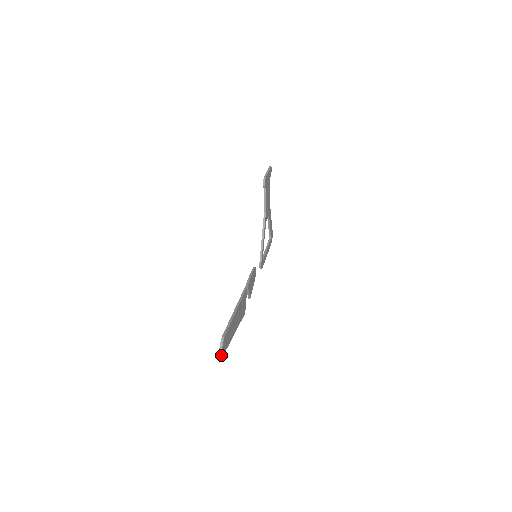
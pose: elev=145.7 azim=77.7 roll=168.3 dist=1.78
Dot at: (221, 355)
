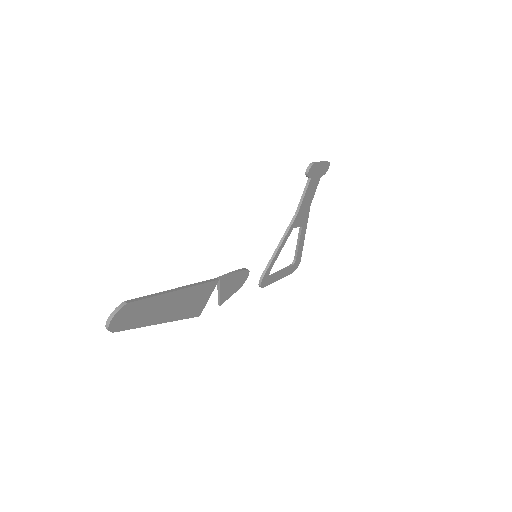
Dot at: (108, 327)
